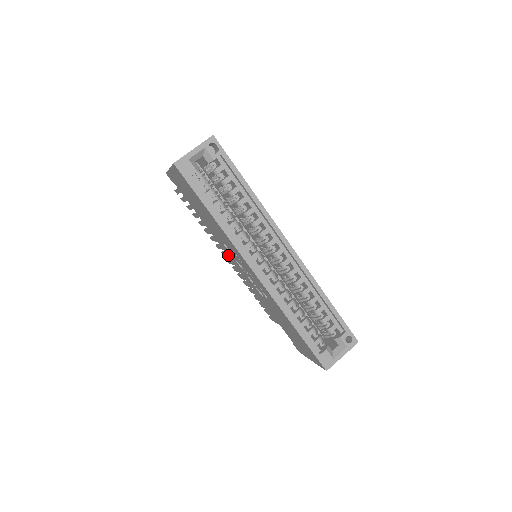
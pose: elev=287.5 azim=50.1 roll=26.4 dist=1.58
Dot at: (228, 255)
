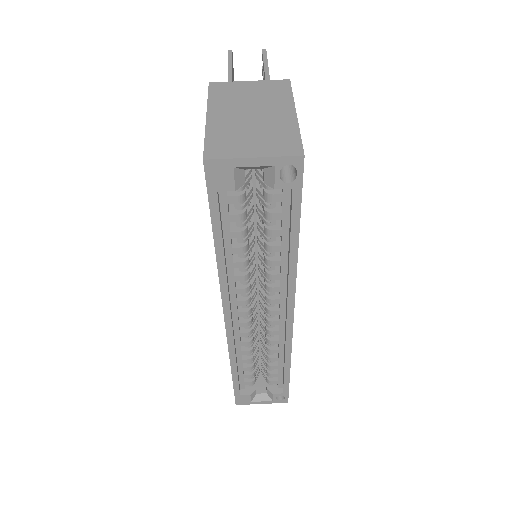
Dot at: occluded
